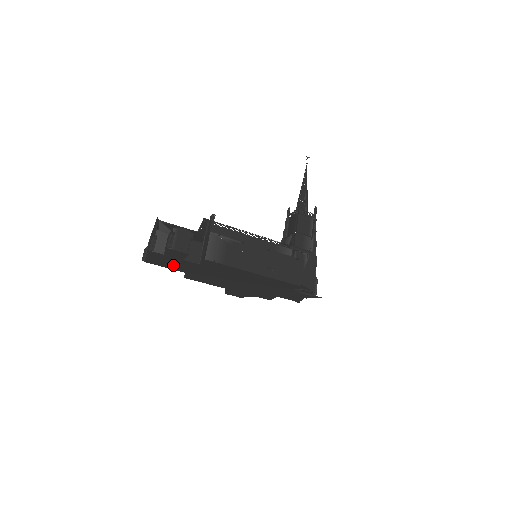
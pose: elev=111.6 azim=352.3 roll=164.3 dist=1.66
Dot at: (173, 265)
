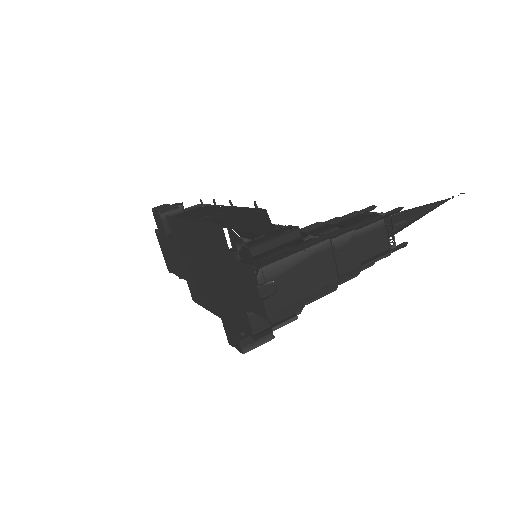
Dot at: (174, 262)
